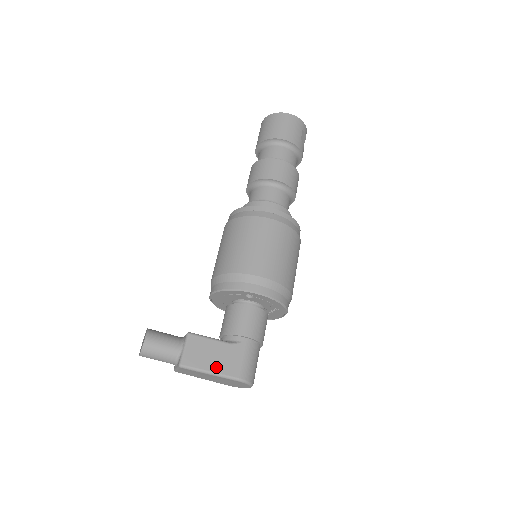
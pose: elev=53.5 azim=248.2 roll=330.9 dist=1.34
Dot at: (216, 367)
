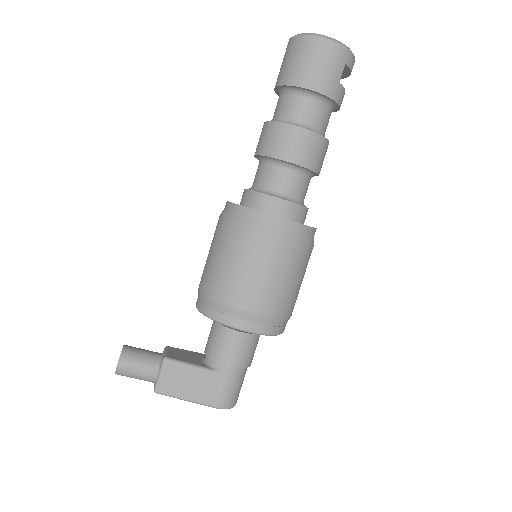
Dot at: (193, 395)
